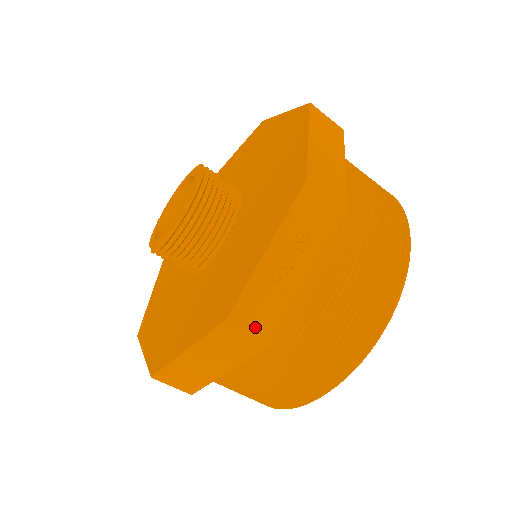
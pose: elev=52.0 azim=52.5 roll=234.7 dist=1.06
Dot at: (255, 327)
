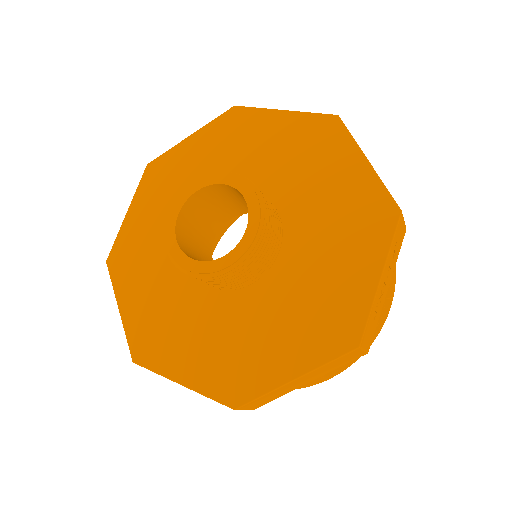
Dot at: occluded
